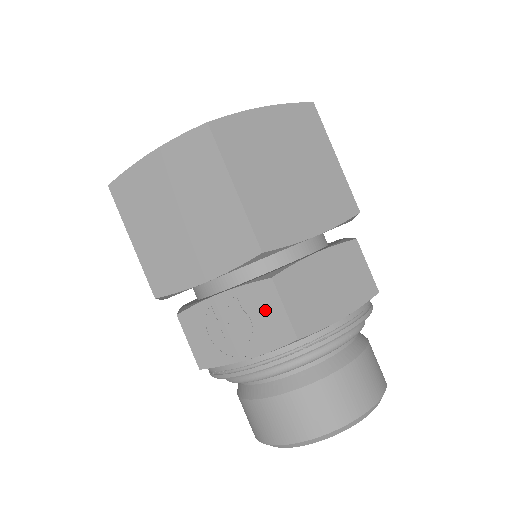
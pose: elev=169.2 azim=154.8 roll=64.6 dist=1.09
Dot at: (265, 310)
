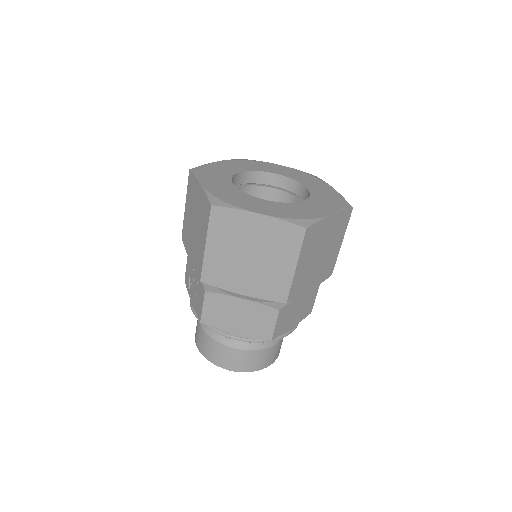
Dot at: (200, 297)
